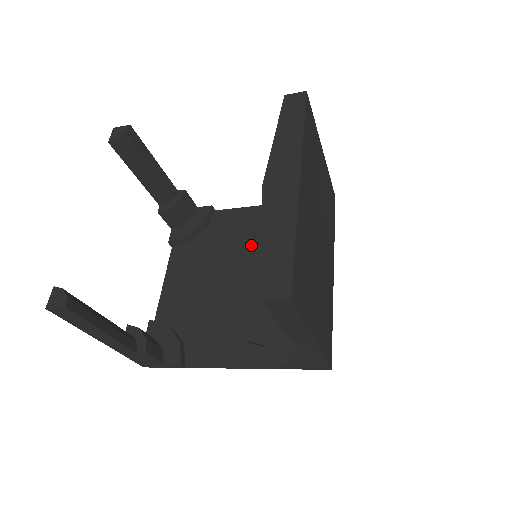
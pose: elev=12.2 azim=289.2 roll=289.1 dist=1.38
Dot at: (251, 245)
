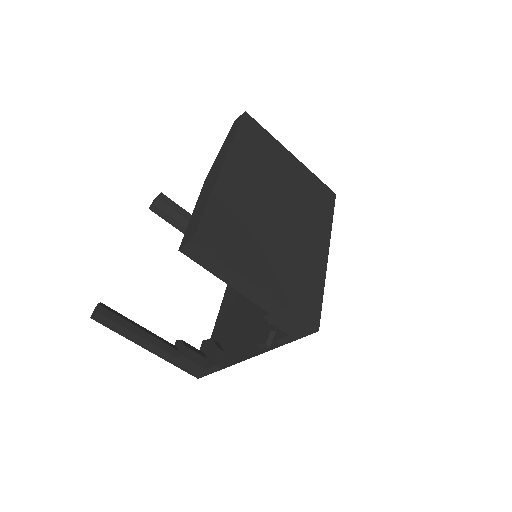
Dot at: occluded
